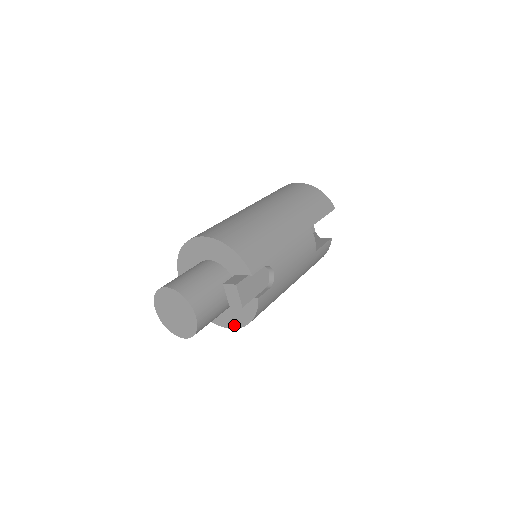
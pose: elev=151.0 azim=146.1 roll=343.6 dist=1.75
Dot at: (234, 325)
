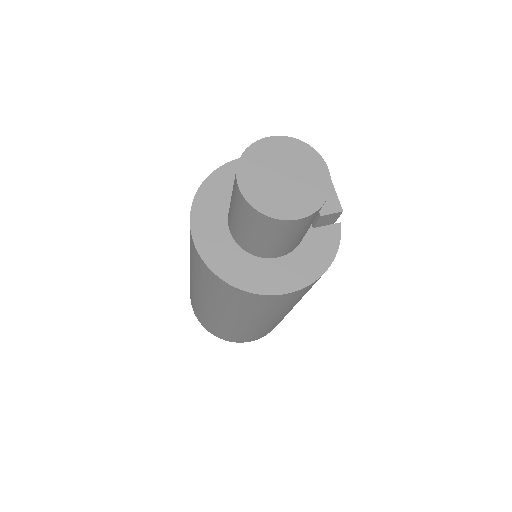
Dot at: (301, 282)
